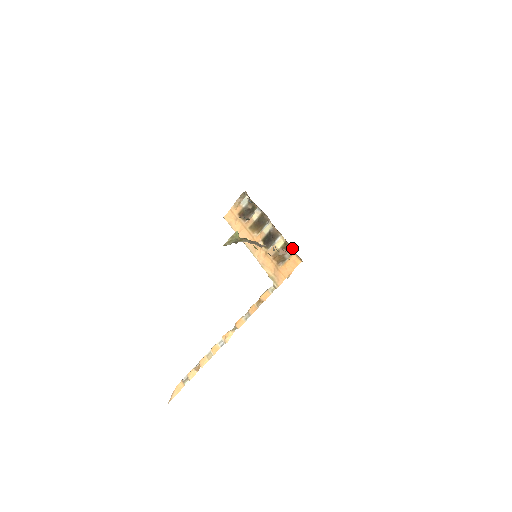
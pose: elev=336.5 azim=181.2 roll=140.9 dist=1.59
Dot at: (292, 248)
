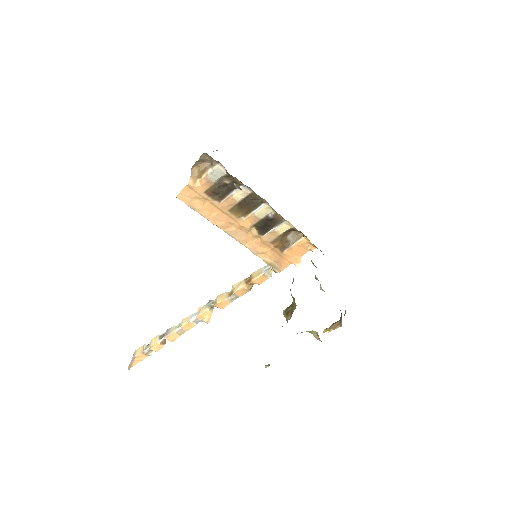
Dot at: (303, 234)
